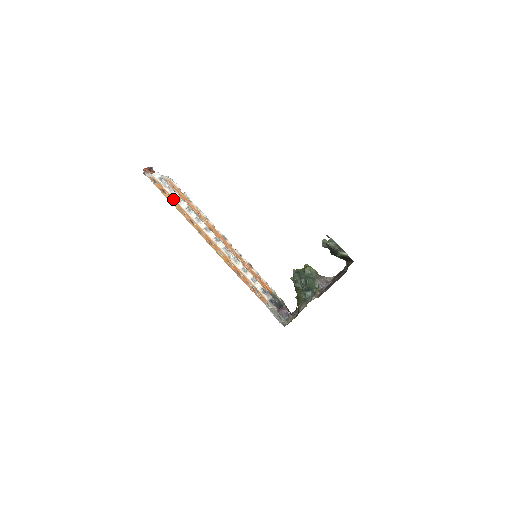
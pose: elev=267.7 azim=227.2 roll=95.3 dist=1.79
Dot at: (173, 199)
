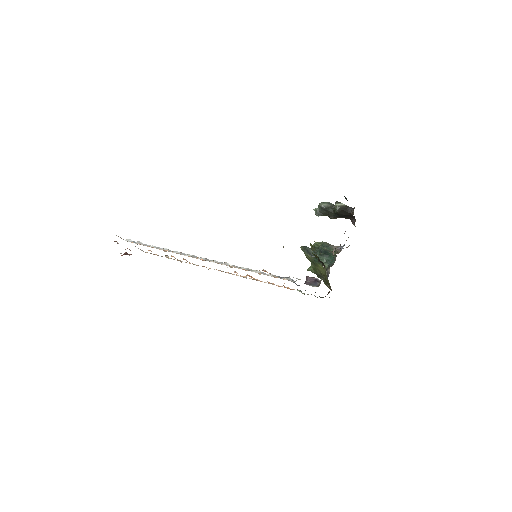
Dot at: occluded
